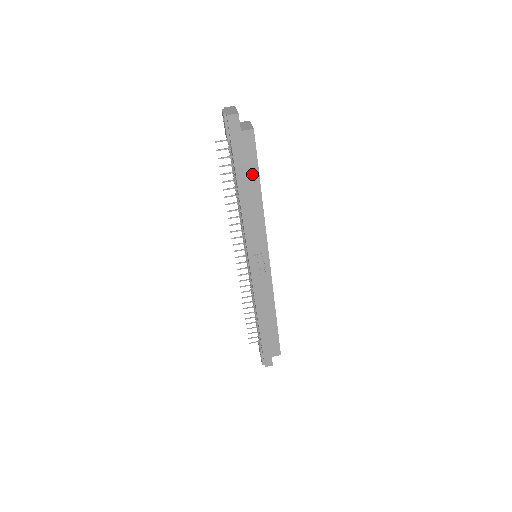
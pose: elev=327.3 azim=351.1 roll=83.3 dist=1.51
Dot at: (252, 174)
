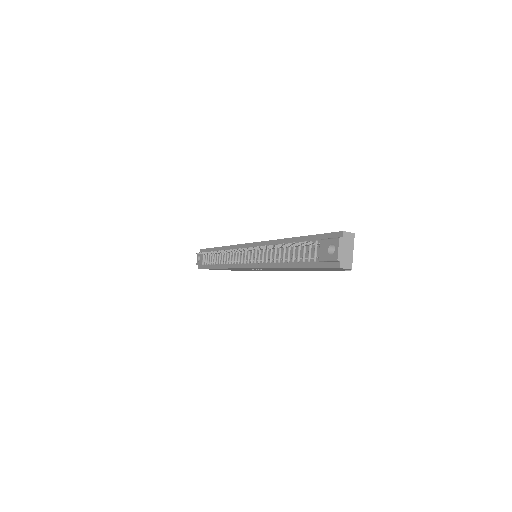
Dot at: (313, 270)
